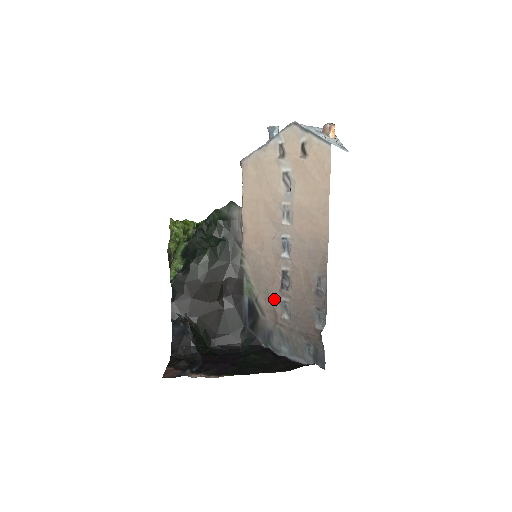
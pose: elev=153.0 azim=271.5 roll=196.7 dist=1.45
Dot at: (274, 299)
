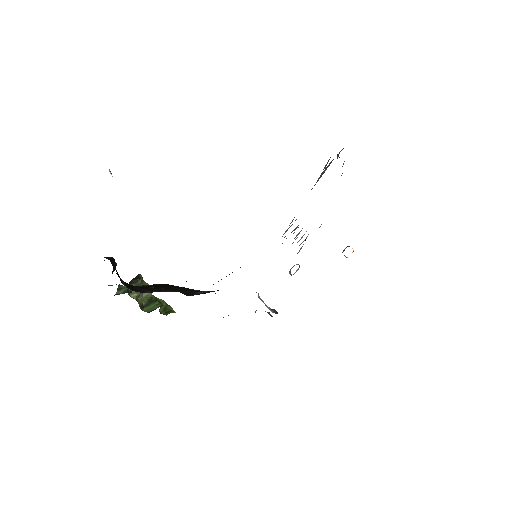
Dot at: occluded
